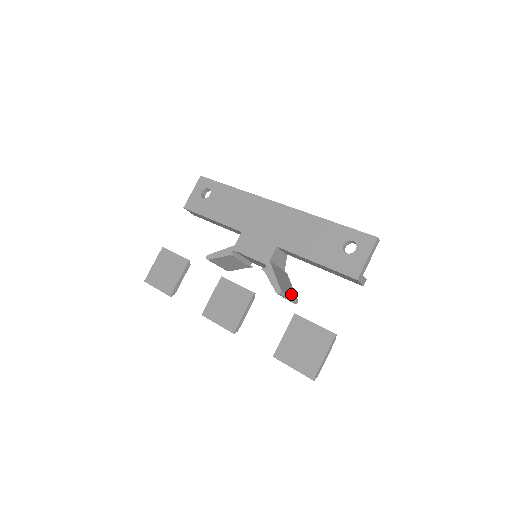
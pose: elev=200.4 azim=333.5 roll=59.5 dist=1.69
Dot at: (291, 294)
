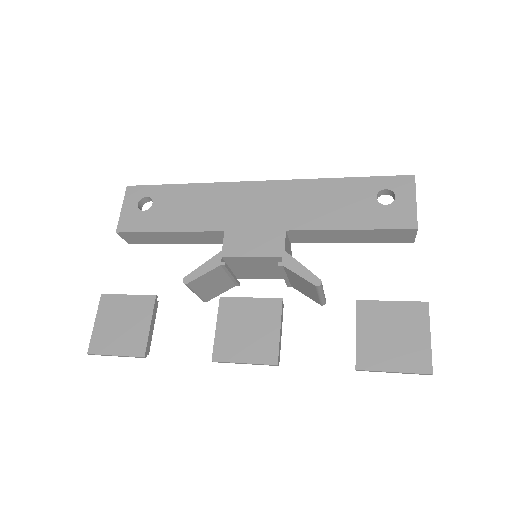
Dot at: occluded
